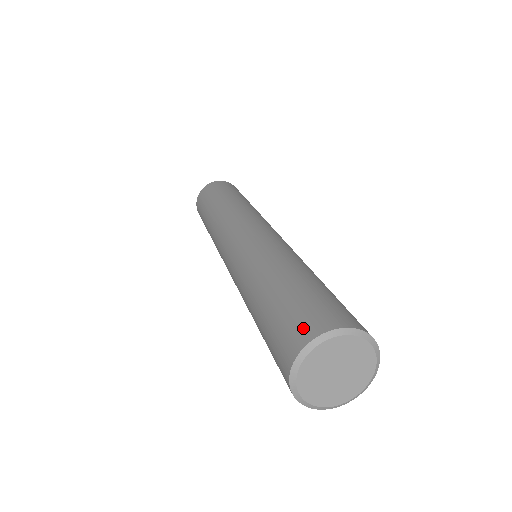
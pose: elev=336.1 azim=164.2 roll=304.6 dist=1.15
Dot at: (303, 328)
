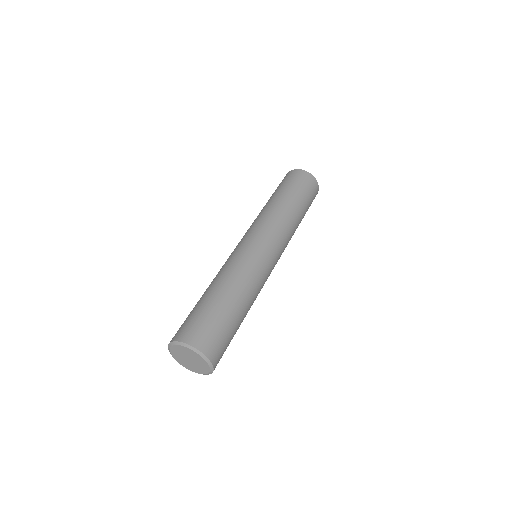
Dot at: (196, 336)
